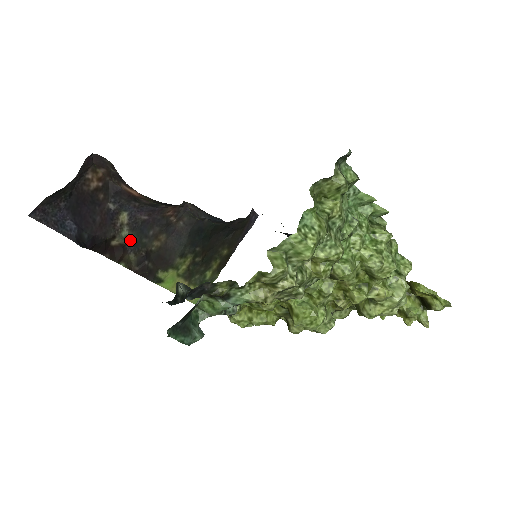
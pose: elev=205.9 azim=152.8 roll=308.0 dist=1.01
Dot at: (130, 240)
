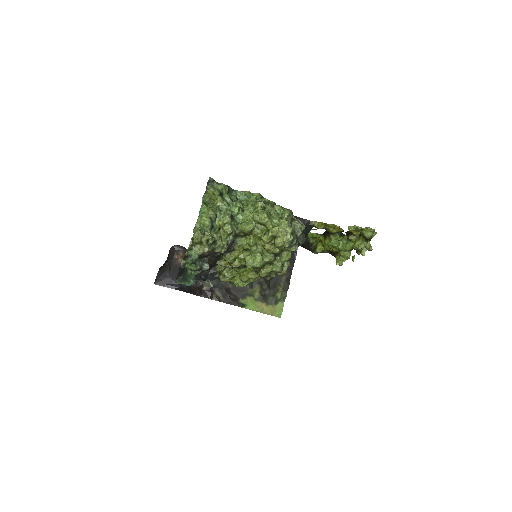
Dot at: (212, 284)
